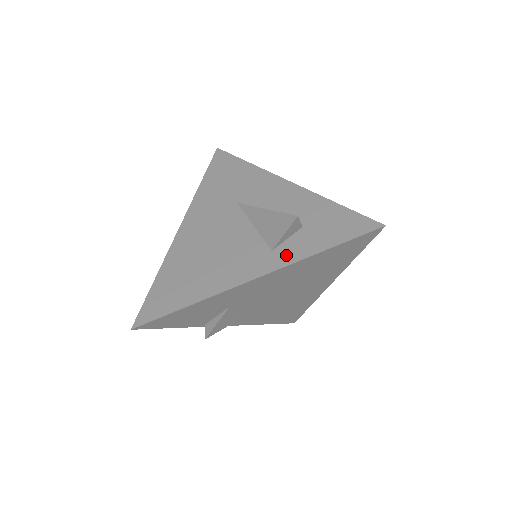
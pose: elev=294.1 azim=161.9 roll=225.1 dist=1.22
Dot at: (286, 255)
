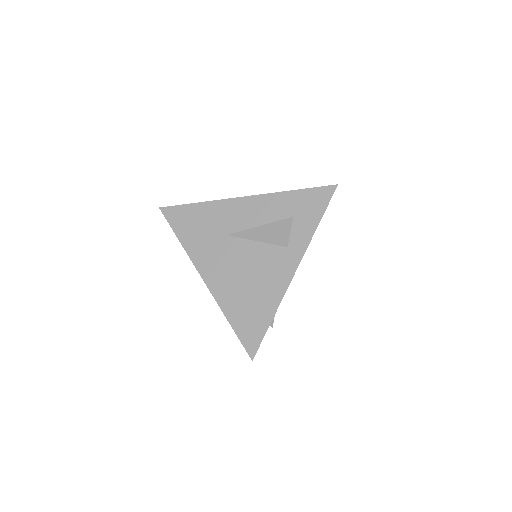
Dot at: (299, 243)
